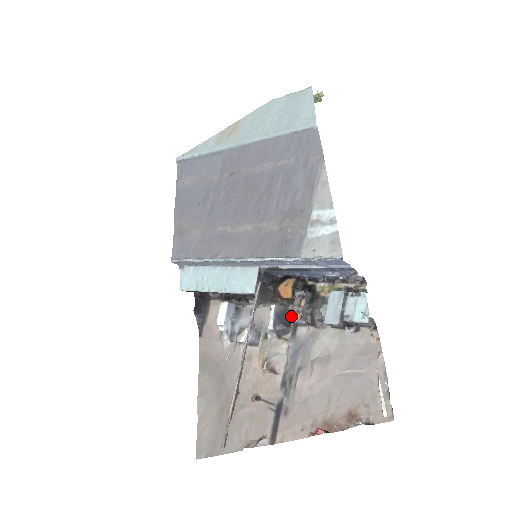
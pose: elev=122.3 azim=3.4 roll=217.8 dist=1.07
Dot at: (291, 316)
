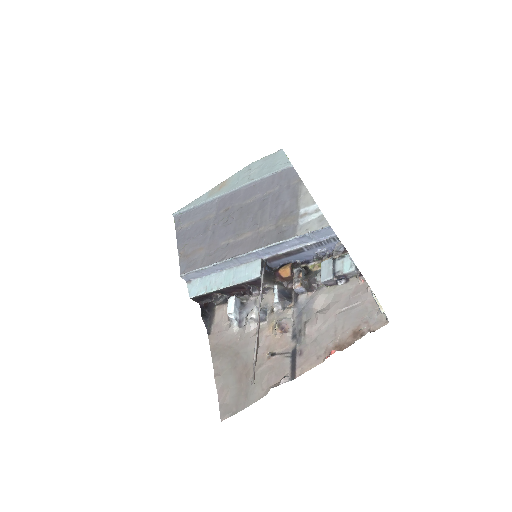
Dot at: (293, 286)
